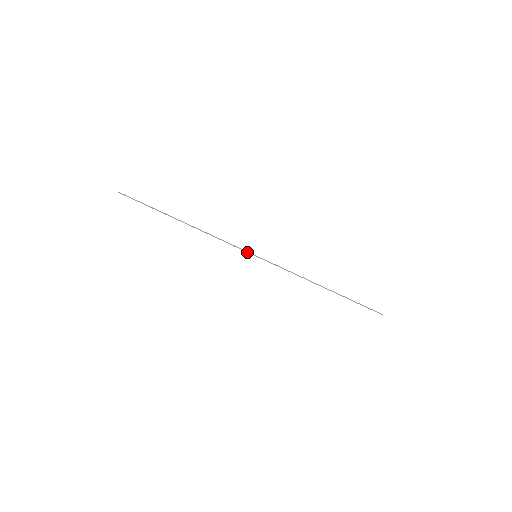
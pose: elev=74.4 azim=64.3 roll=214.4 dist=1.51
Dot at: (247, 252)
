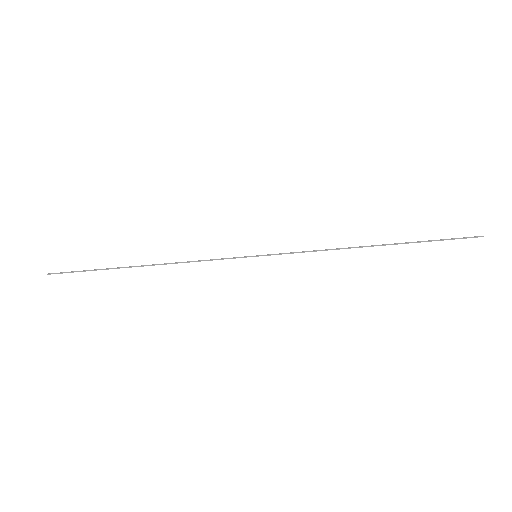
Dot at: (241, 257)
